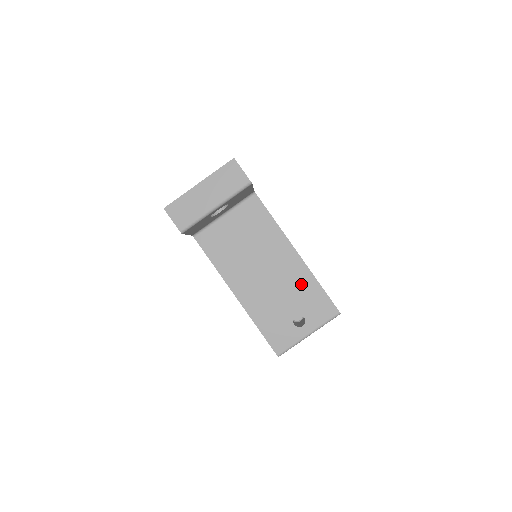
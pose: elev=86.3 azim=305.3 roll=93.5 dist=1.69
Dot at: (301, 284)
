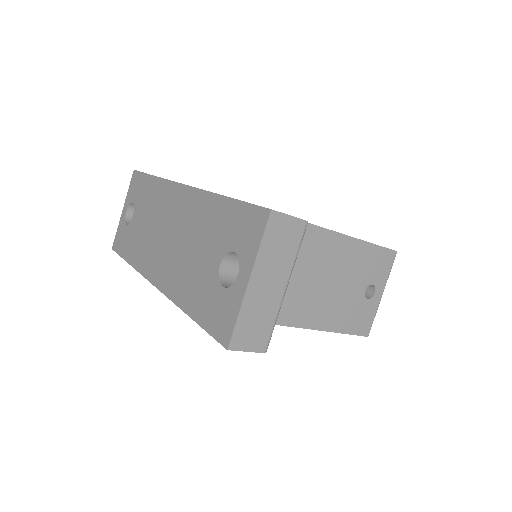
Dot at: (355, 259)
